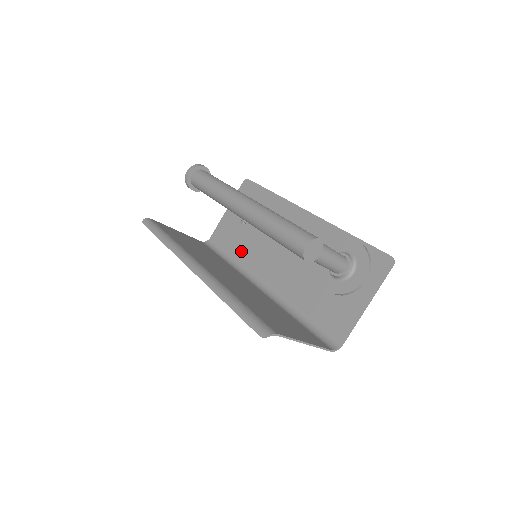
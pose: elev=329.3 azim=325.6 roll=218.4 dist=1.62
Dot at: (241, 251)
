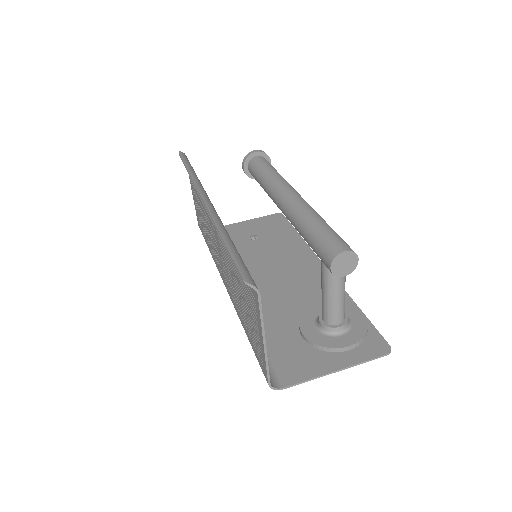
Dot at: occluded
